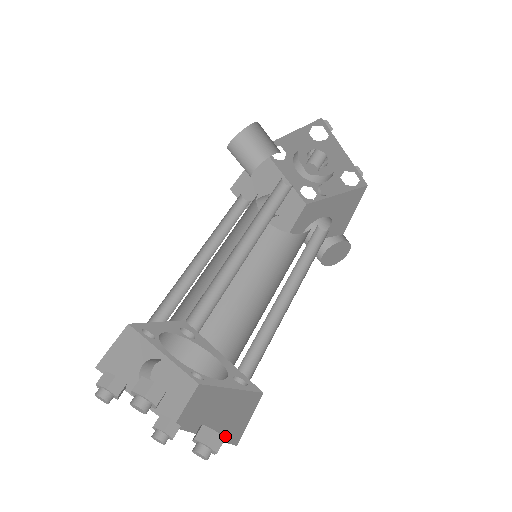
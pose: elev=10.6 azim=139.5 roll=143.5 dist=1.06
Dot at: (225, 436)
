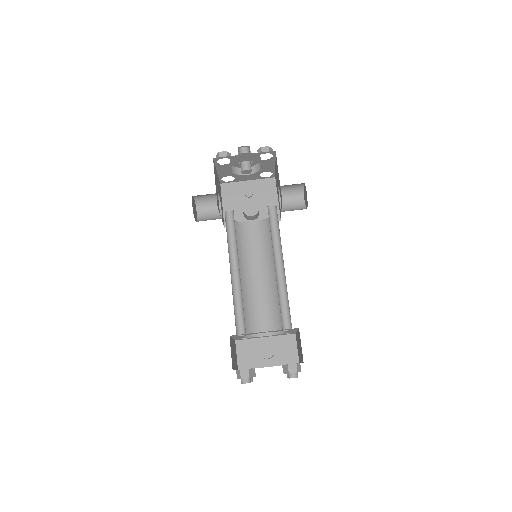
Dot at: (302, 359)
